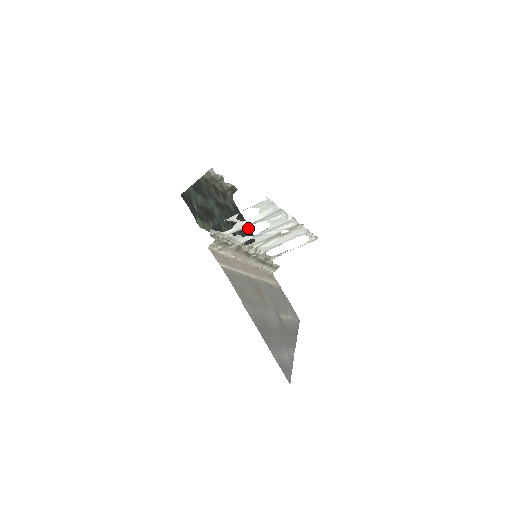
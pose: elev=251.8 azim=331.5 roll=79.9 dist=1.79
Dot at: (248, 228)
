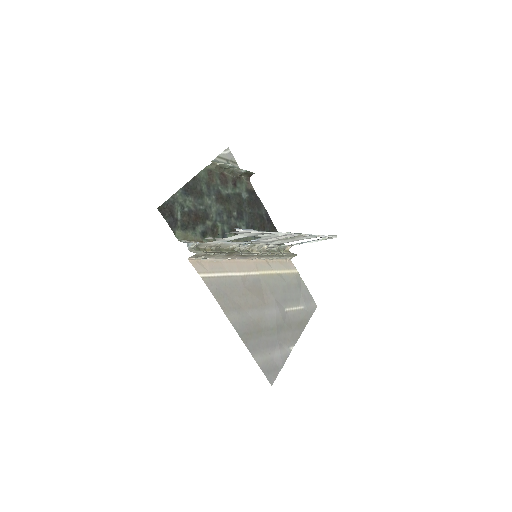
Dot at: (265, 213)
